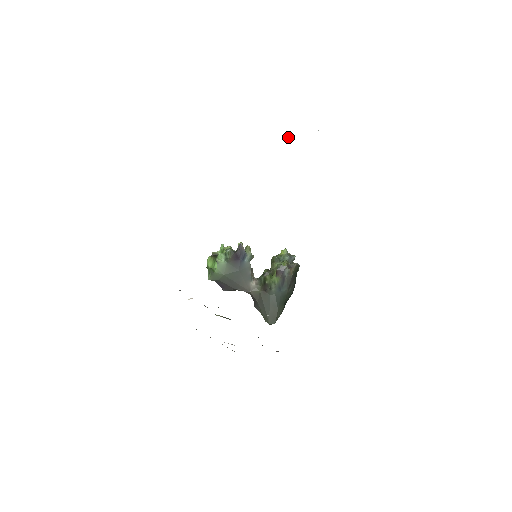
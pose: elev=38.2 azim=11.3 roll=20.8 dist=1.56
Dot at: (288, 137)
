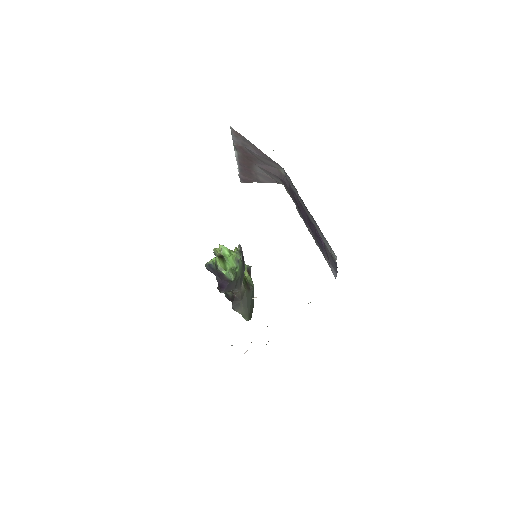
Dot at: occluded
